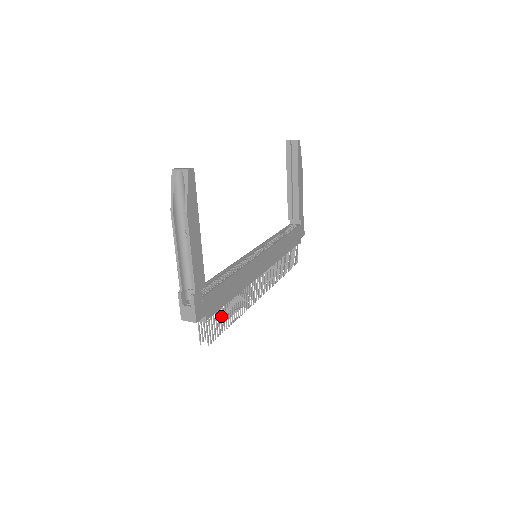
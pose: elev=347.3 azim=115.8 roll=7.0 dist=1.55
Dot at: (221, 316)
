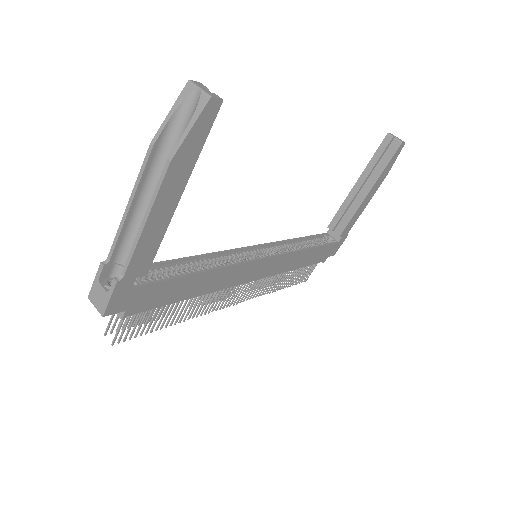
Dot at: (155, 314)
